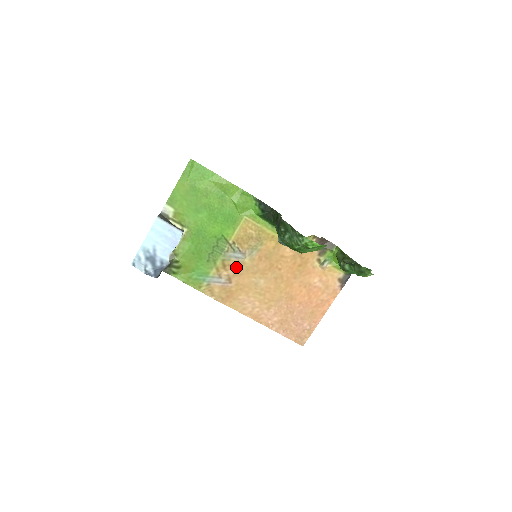
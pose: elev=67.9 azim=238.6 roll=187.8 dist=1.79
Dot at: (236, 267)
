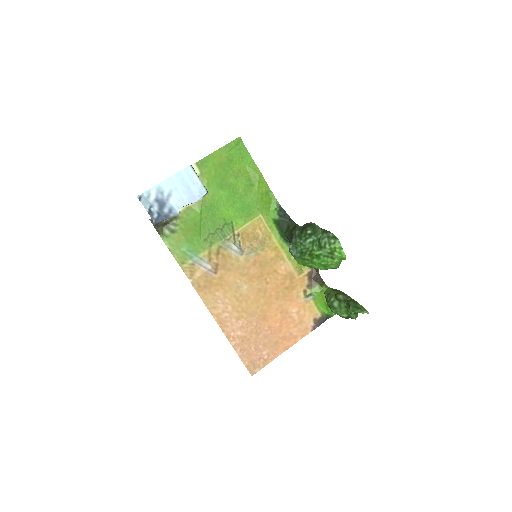
Dot at: (228, 260)
